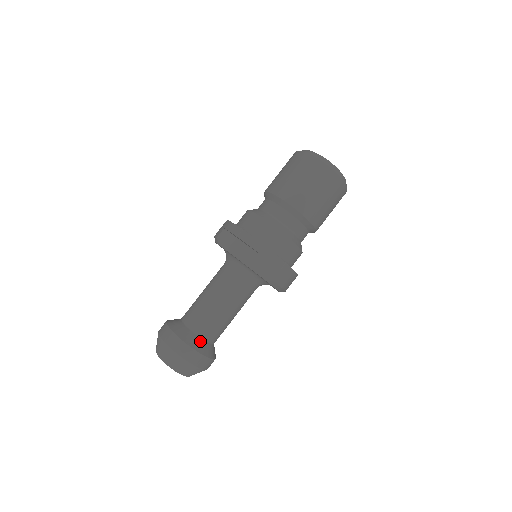
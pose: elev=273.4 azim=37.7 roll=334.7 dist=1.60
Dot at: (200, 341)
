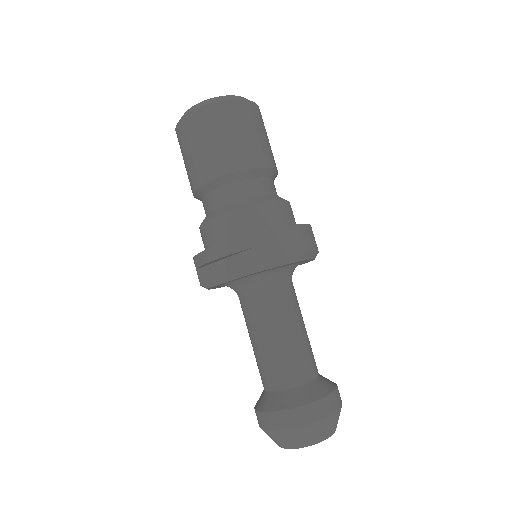
Dot at: (299, 391)
